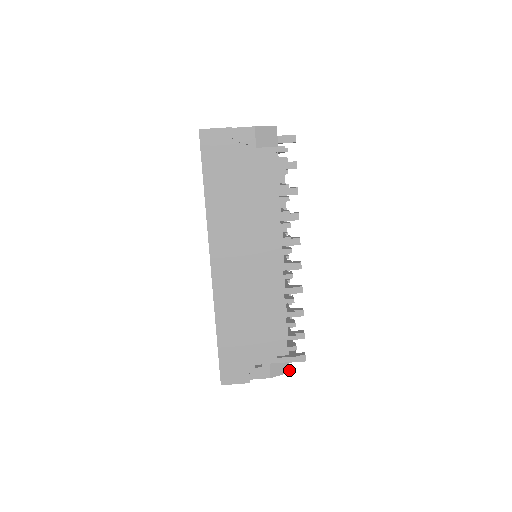
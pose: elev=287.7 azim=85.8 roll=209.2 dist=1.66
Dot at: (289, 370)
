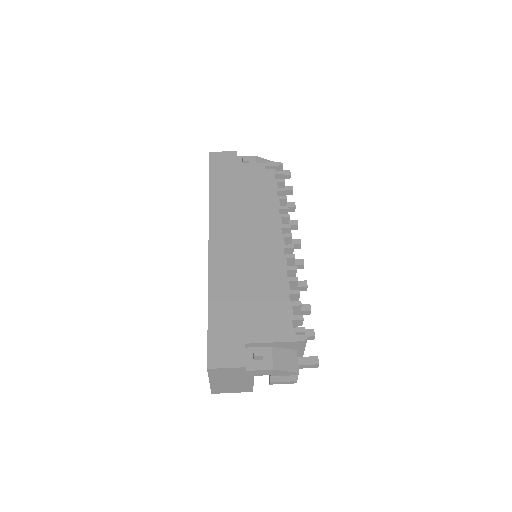
Dot at: (298, 369)
